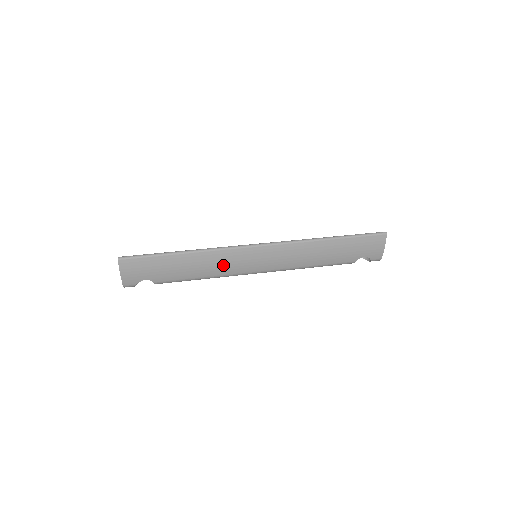
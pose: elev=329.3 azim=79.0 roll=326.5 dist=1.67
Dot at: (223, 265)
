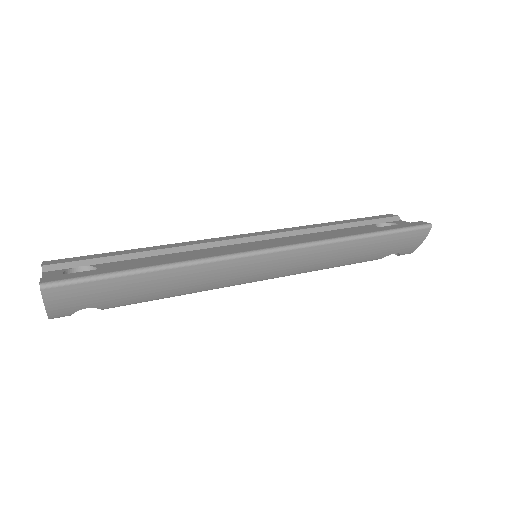
Dot at: (214, 279)
